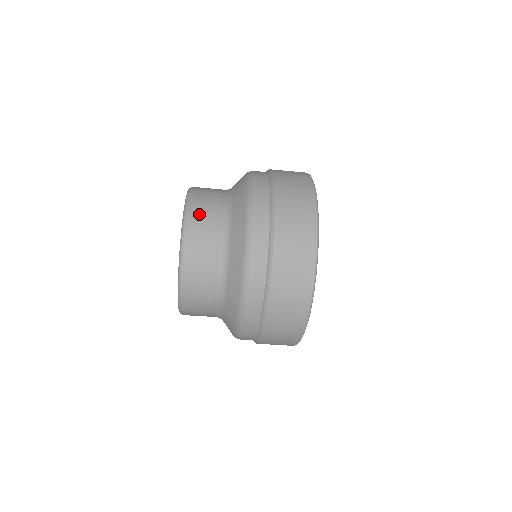
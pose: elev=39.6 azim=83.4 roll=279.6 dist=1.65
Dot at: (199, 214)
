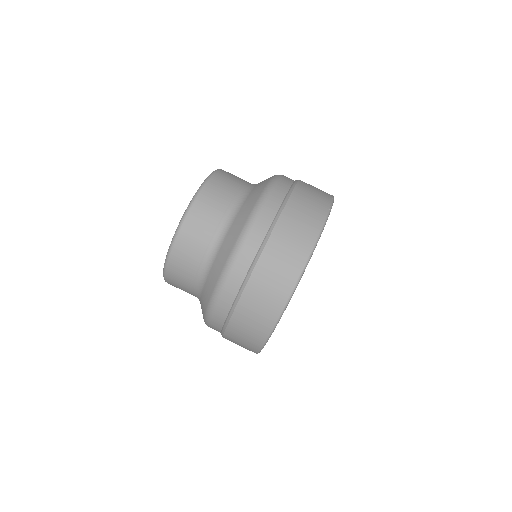
Dot at: occluded
